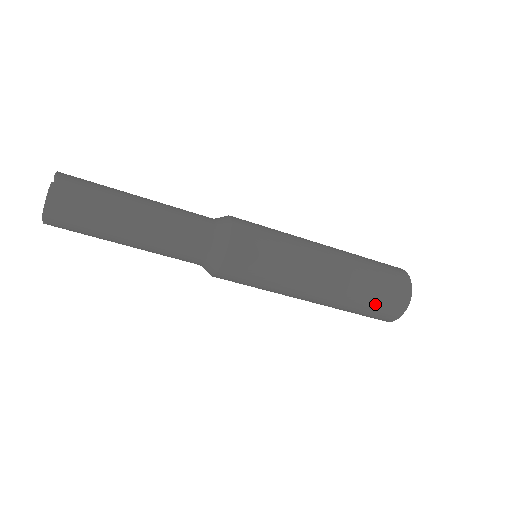
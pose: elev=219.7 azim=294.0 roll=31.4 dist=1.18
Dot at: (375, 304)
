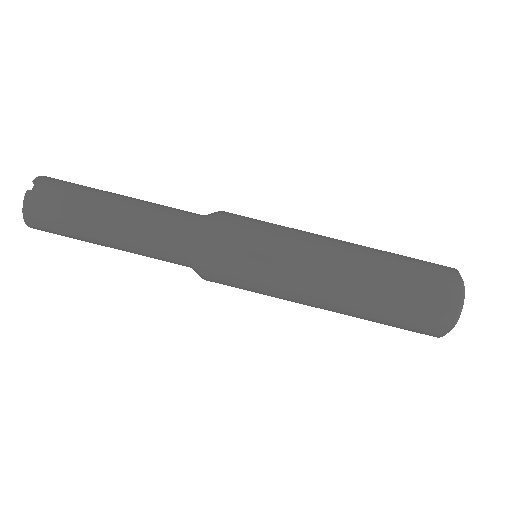
Dot at: (413, 259)
